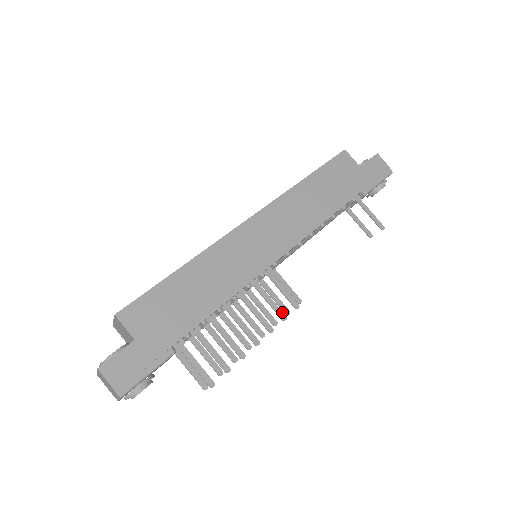
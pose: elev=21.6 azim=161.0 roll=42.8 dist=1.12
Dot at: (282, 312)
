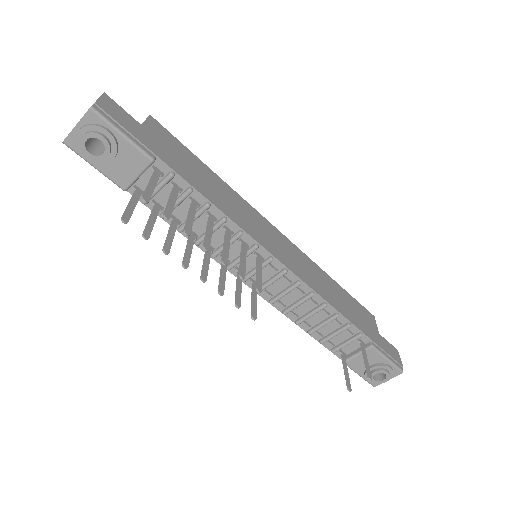
Dot at: occluded
